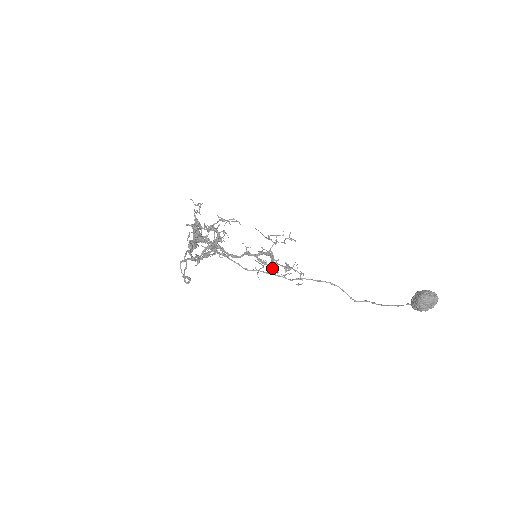
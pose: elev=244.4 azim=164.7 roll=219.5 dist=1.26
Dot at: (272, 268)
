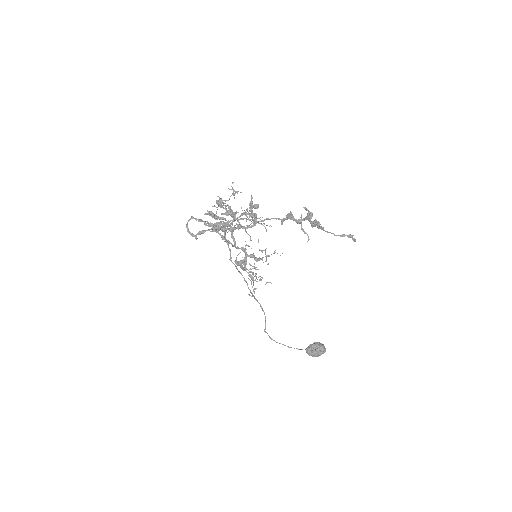
Dot at: (252, 272)
